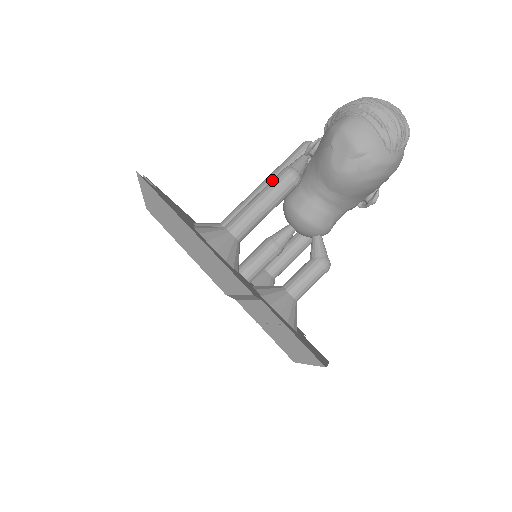
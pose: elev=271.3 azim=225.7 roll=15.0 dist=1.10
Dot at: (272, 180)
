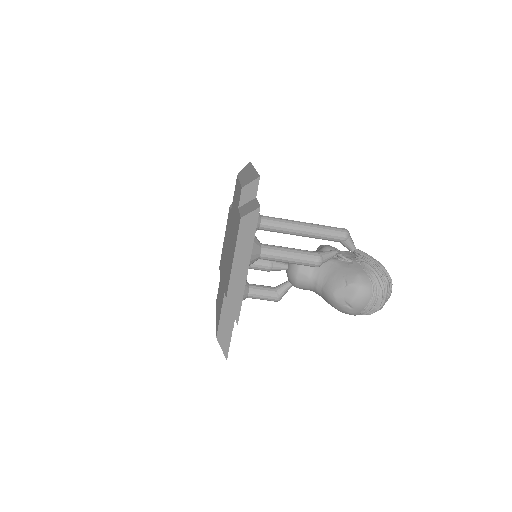
Dot at: (308, 253)
